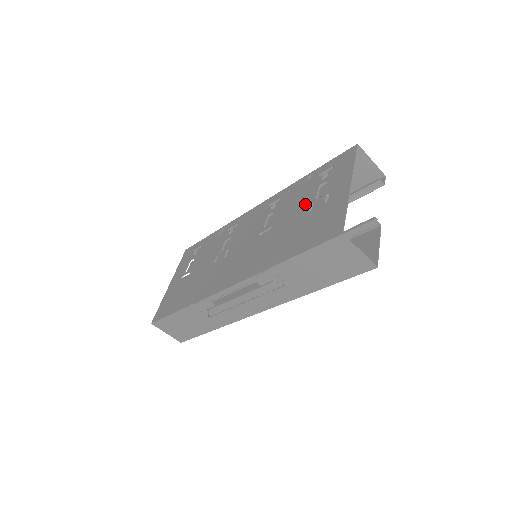
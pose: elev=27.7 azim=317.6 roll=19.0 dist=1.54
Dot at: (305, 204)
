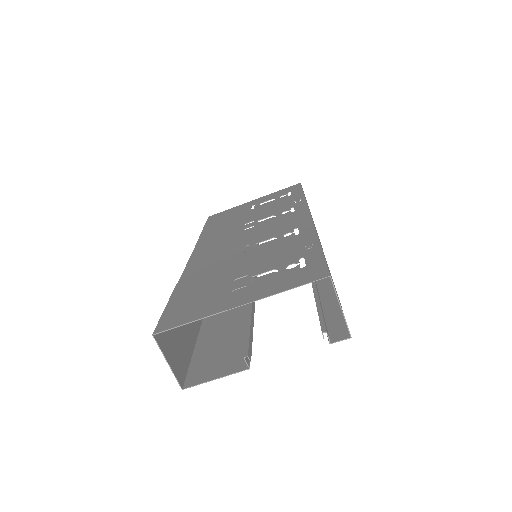
Dot at: (253, 269)
